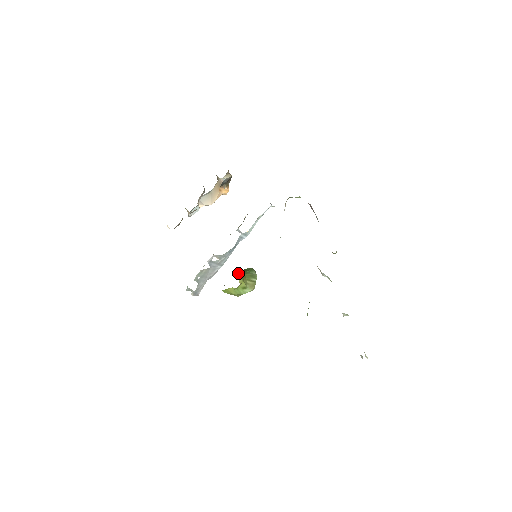
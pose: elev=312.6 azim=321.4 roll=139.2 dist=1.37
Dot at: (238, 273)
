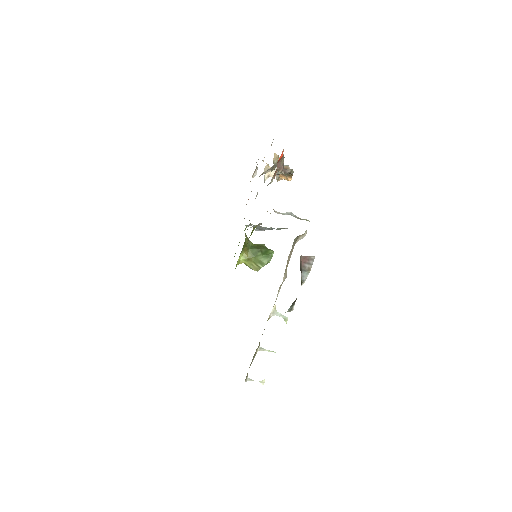
Dot at: (245, 255)
